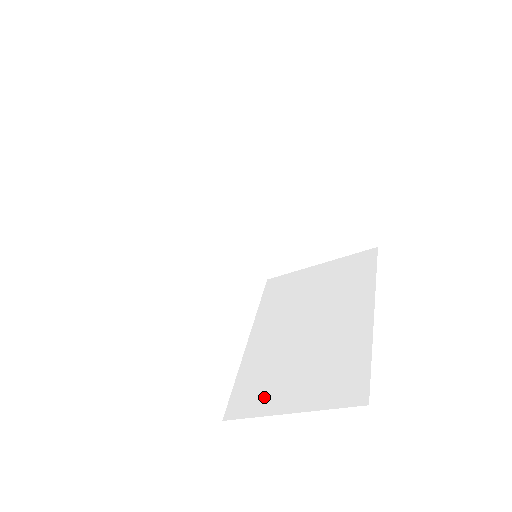
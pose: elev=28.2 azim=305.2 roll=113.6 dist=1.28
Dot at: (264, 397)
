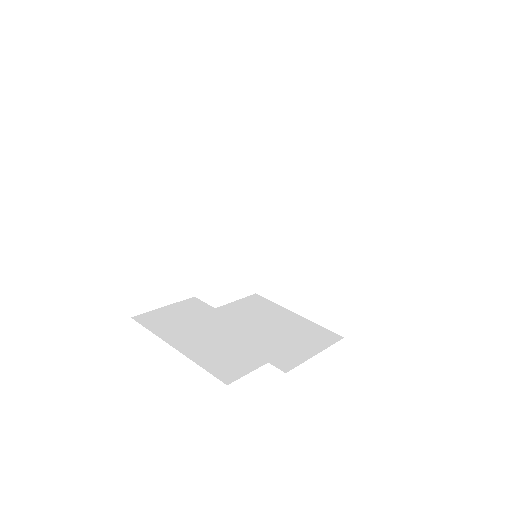
Dot at: (280, 292)
